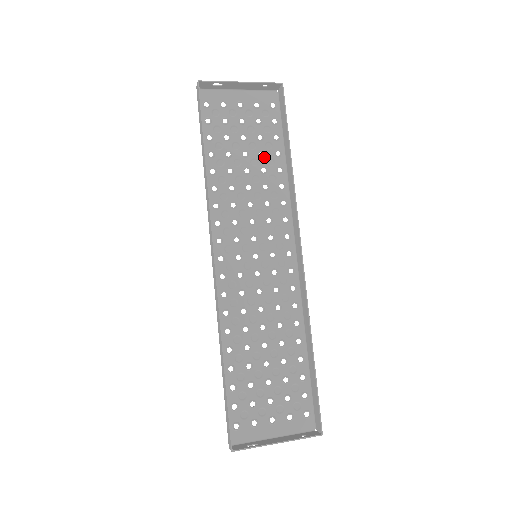
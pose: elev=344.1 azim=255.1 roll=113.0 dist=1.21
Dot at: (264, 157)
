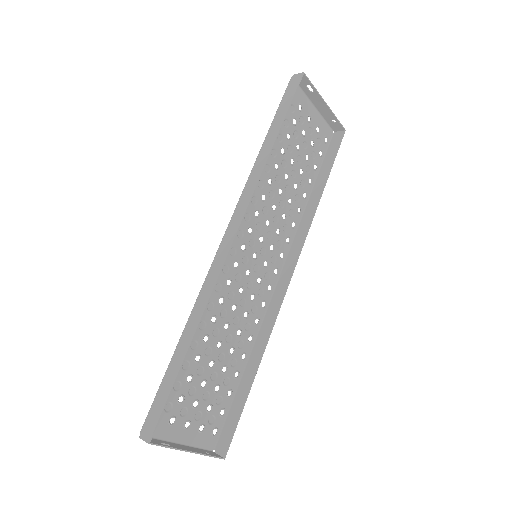
Dot at: (301, 175)
